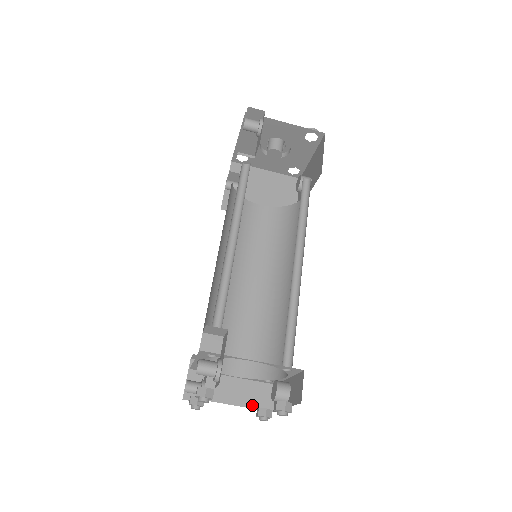
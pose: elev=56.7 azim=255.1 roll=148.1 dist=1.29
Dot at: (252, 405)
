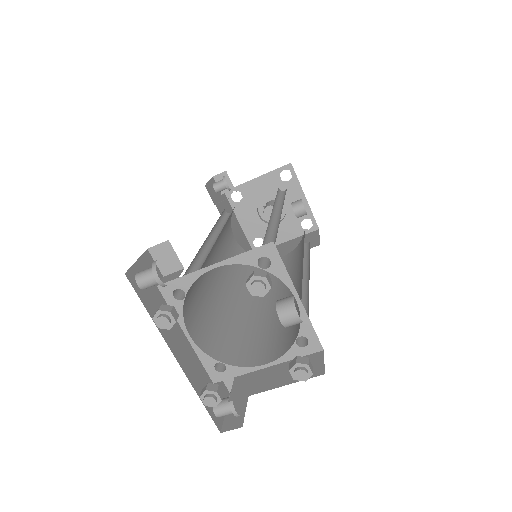
Dot at: (293, 380)
